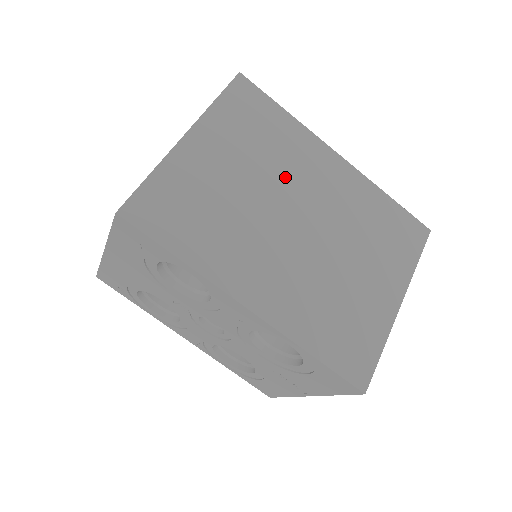
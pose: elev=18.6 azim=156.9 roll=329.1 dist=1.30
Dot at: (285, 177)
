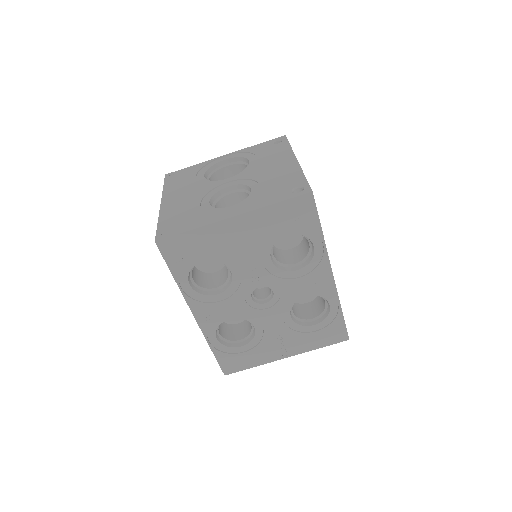
Dot at: occluded
